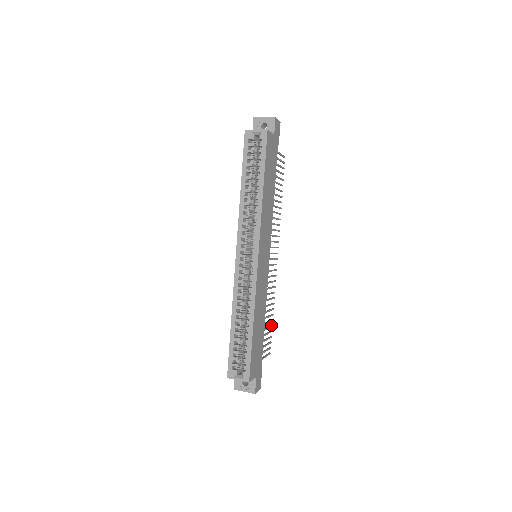
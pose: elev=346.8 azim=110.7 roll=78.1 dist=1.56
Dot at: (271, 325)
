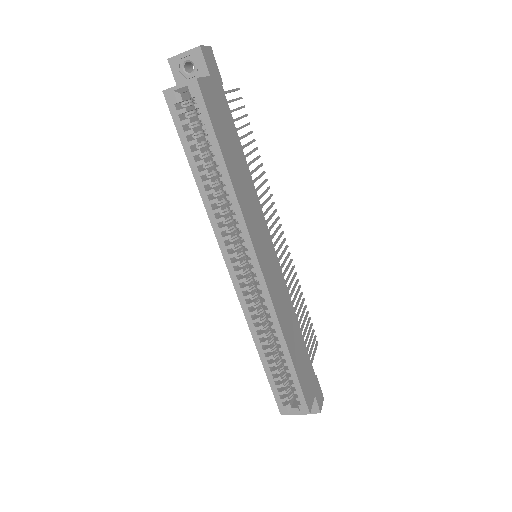
Dot at: (306, 313)
